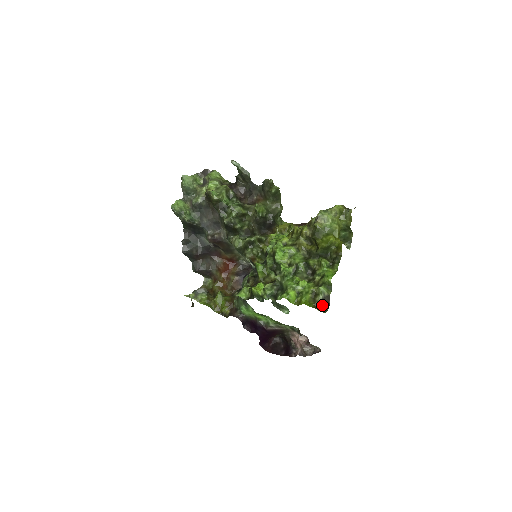
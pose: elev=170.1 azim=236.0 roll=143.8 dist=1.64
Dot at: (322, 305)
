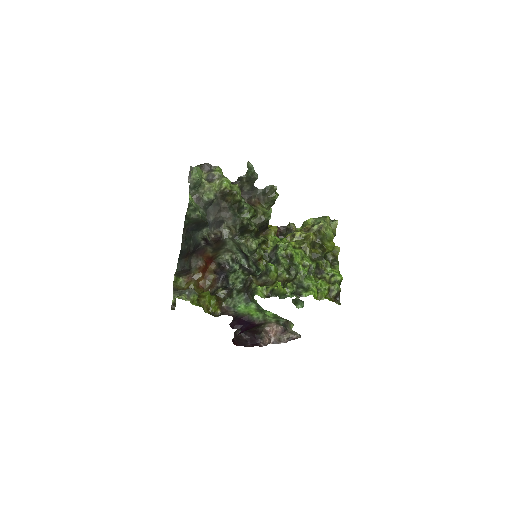
Dot at: (335, 299)
